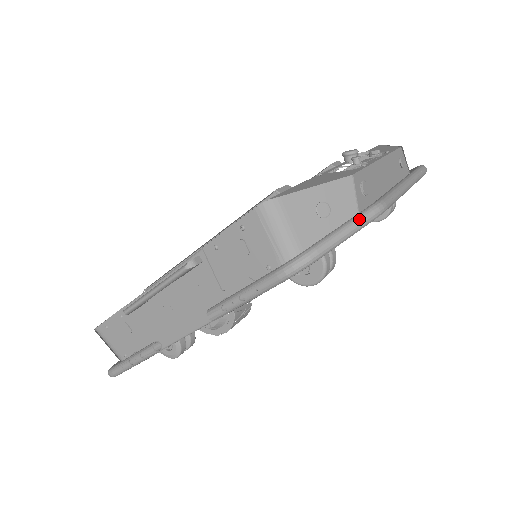
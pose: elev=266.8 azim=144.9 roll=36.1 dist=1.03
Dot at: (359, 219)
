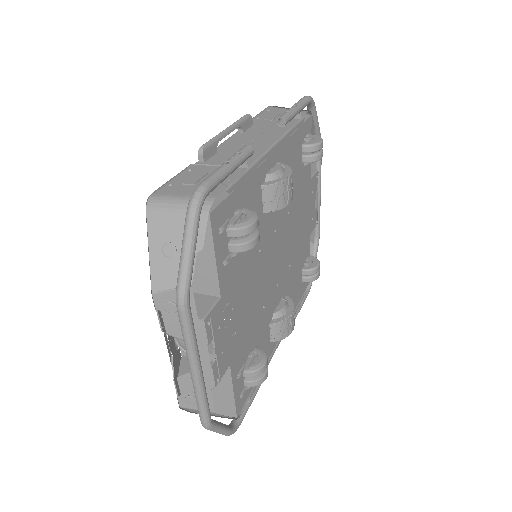
Dot at: occluded
